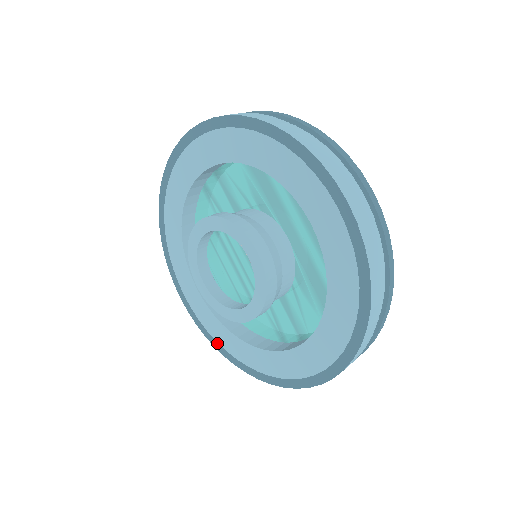
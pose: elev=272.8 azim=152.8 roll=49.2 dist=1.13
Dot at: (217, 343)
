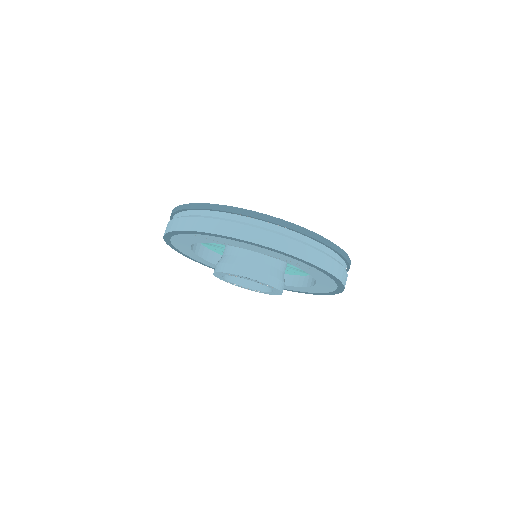
Dot at: (287, 290)
